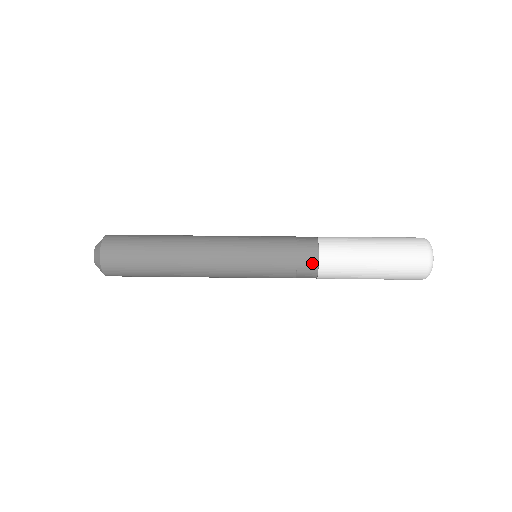
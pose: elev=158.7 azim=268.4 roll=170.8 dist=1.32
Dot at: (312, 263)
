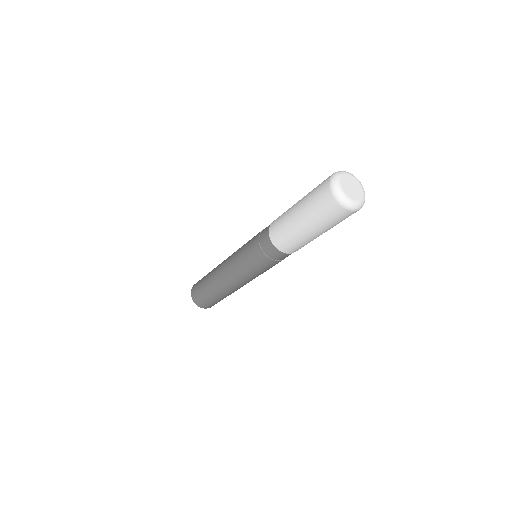
Dot at: (267, 239)
